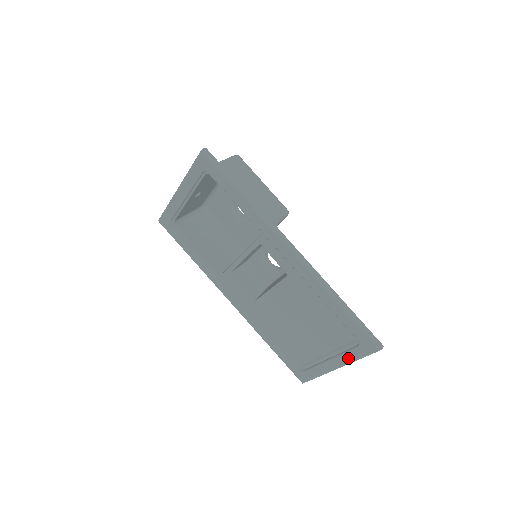
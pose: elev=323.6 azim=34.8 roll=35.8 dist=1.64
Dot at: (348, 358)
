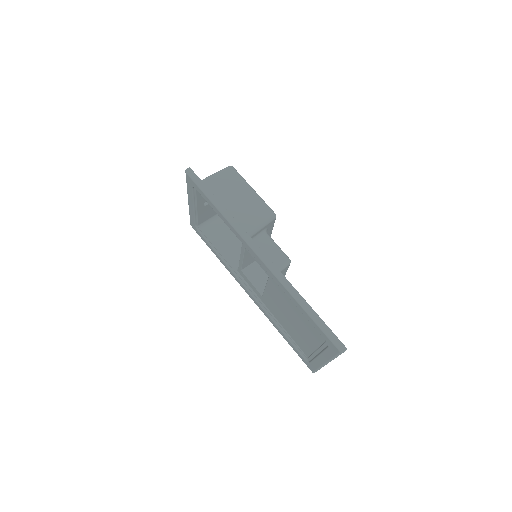
Dot at: (327, 356)
